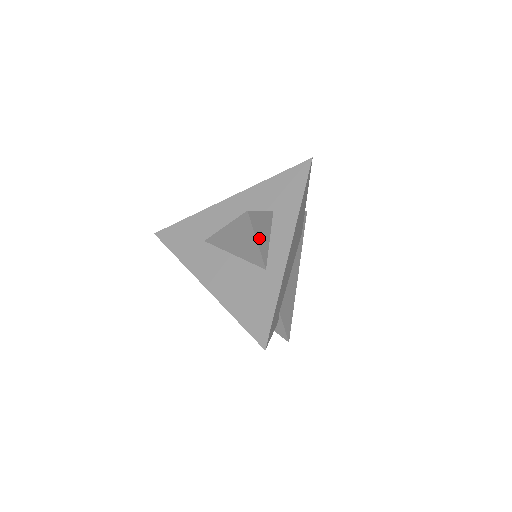
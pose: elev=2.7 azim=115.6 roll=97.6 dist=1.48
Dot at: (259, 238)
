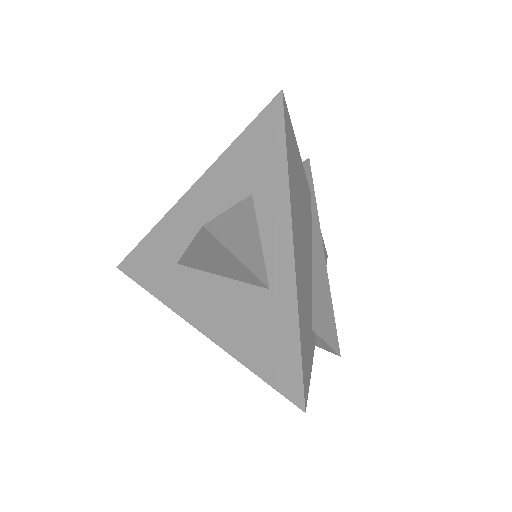
Dot at: (240, 252)
